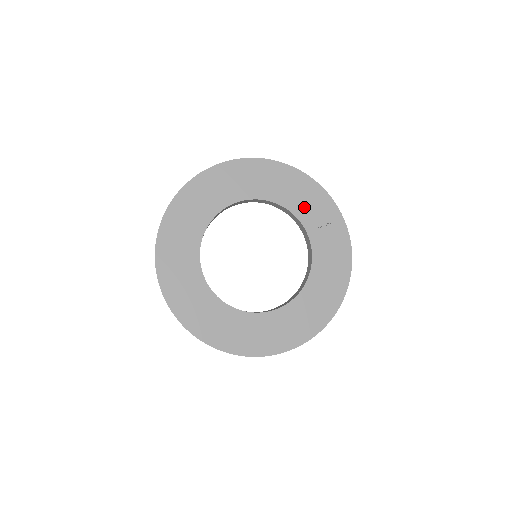
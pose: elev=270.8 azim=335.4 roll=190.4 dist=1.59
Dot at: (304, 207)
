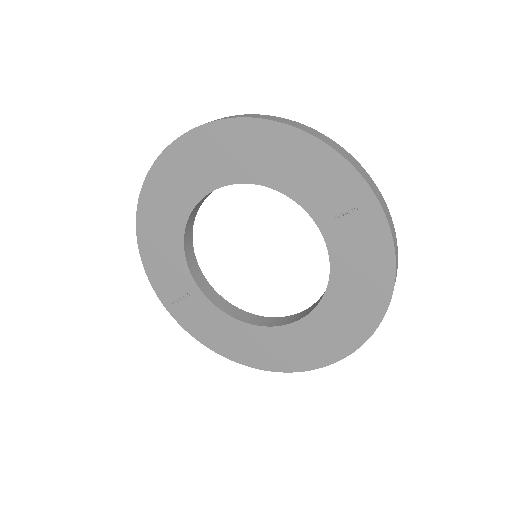
Dot at: (308, 187)
